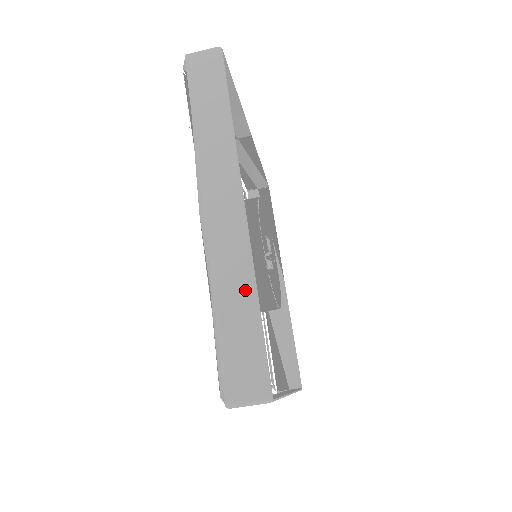
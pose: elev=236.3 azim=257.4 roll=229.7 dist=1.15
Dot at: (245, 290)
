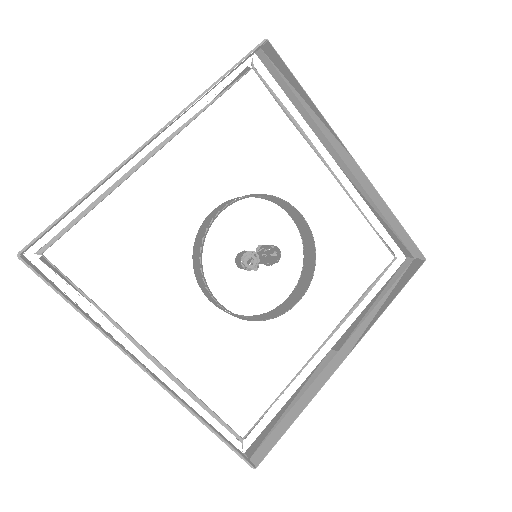
Dot at: (199, 420)
